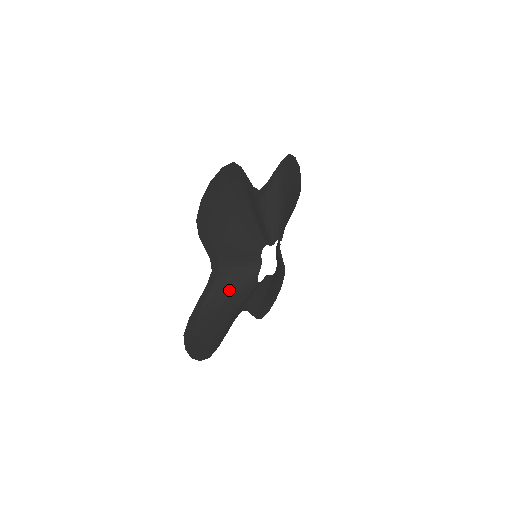
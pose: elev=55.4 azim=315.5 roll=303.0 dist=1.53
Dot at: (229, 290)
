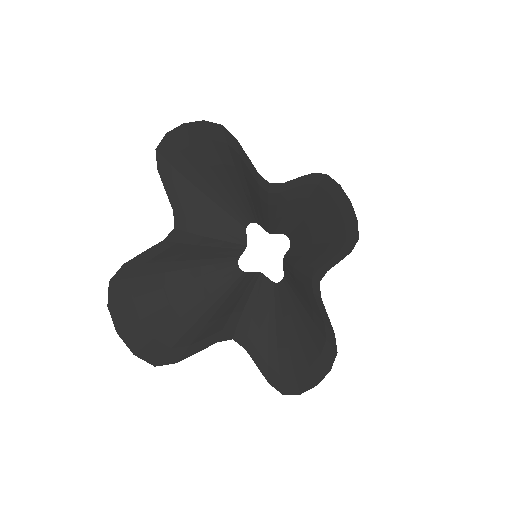
Dot at: (192, 259)
